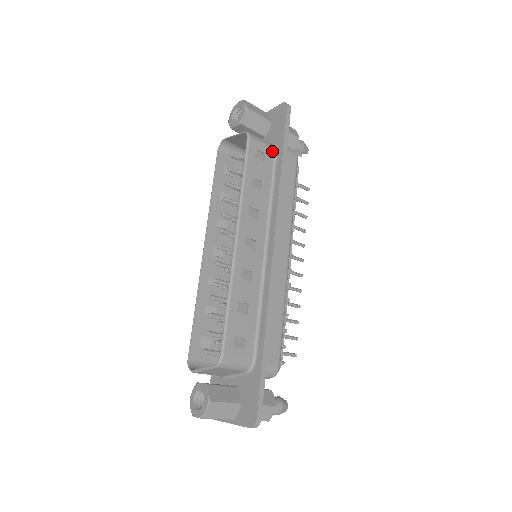
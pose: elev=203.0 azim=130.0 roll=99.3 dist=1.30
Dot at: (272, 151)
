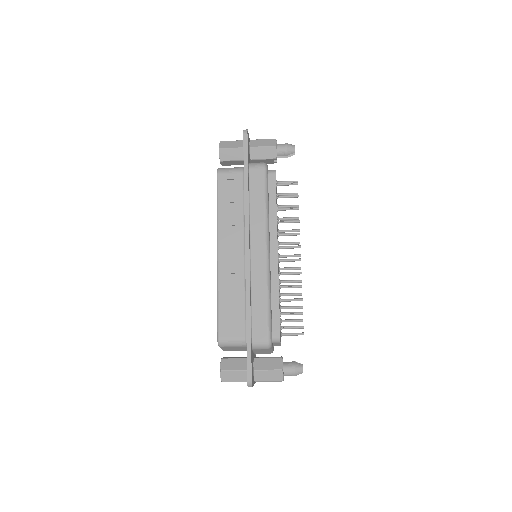
Dot at: (241, 174)
